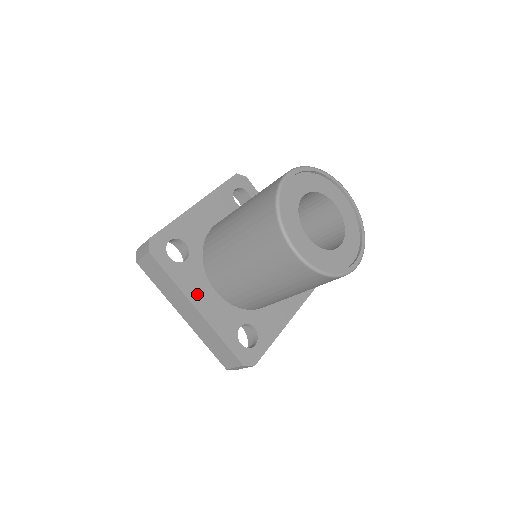
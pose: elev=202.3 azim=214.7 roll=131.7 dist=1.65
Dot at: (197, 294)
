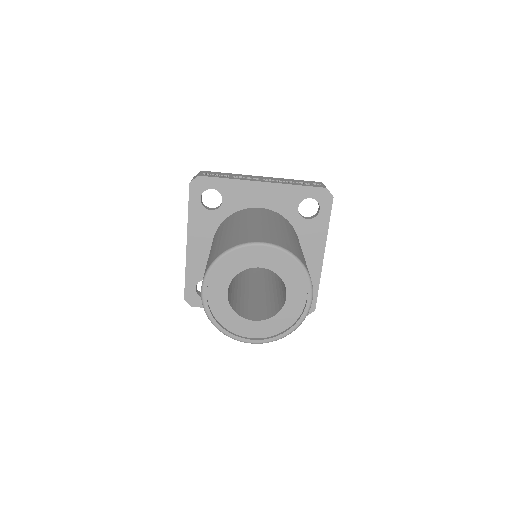
Dot at: (197, 236)
